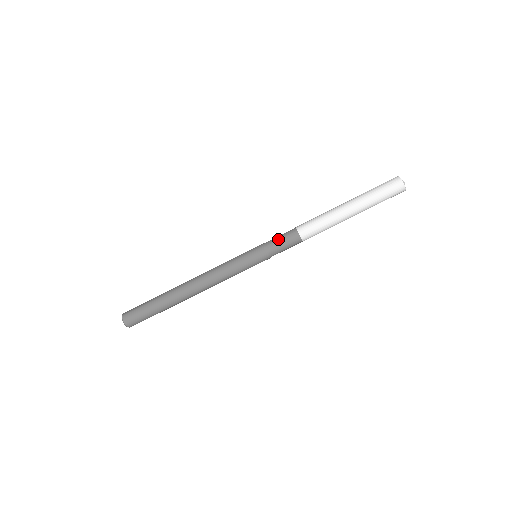
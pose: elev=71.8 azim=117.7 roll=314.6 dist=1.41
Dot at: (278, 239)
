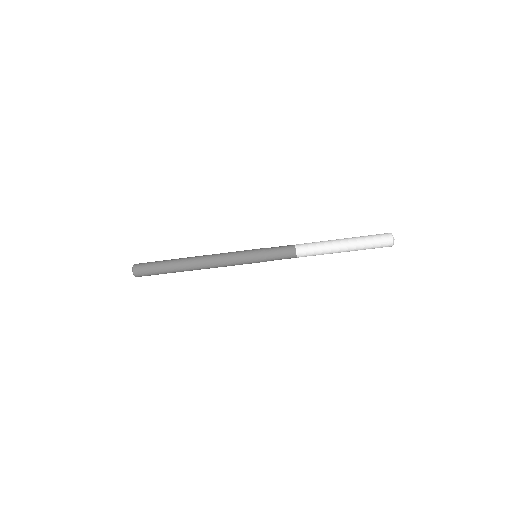
Dot at: (279, 256)
